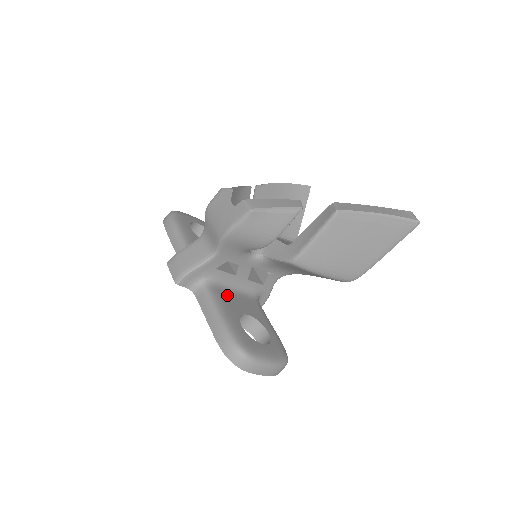
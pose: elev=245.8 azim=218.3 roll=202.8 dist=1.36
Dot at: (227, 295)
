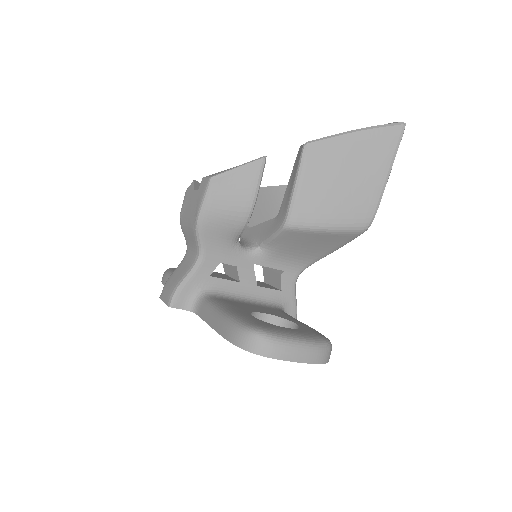
Dot at: (234, 302)
